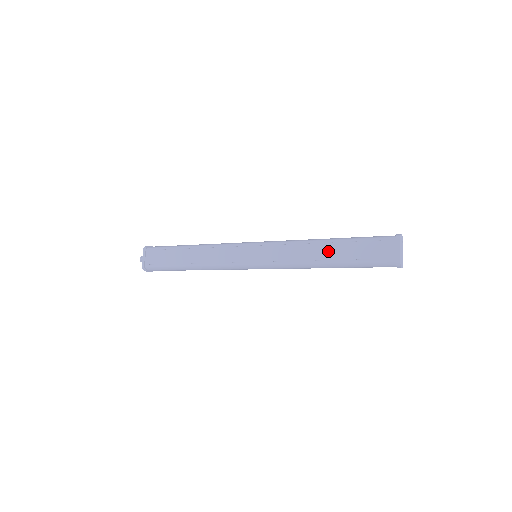
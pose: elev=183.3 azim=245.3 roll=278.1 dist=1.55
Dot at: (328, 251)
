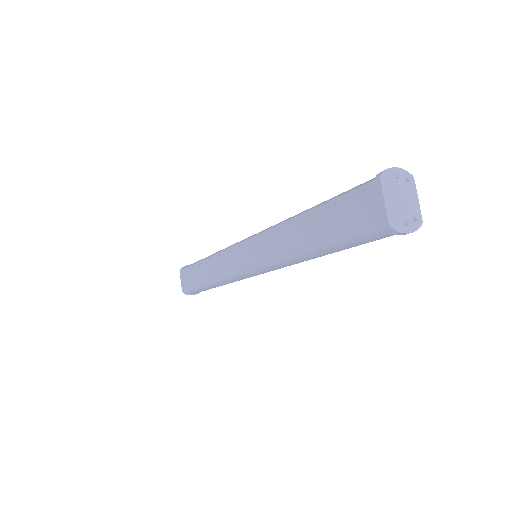
Dot at: (303, 232)
